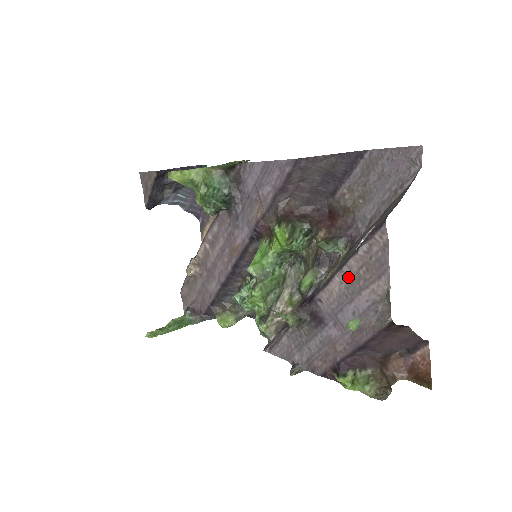
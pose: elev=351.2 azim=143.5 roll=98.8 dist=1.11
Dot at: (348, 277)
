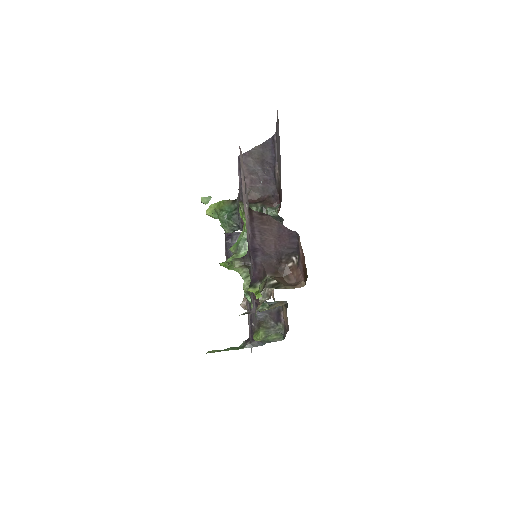
Dot at: occluded
